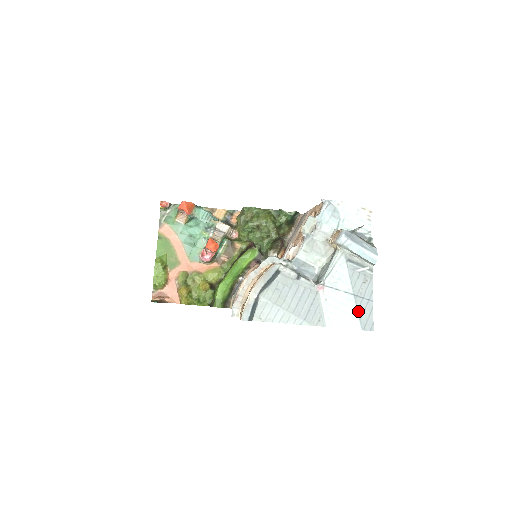
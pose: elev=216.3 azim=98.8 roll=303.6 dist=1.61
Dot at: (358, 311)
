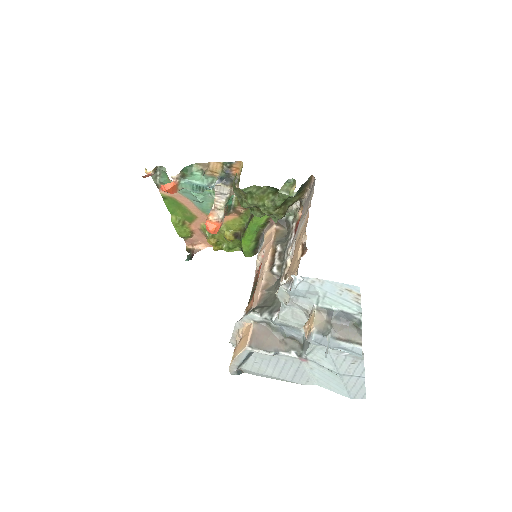
Dot at: (346, 386)
